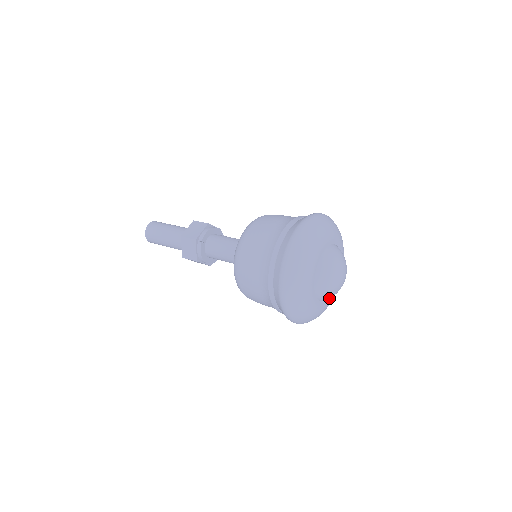
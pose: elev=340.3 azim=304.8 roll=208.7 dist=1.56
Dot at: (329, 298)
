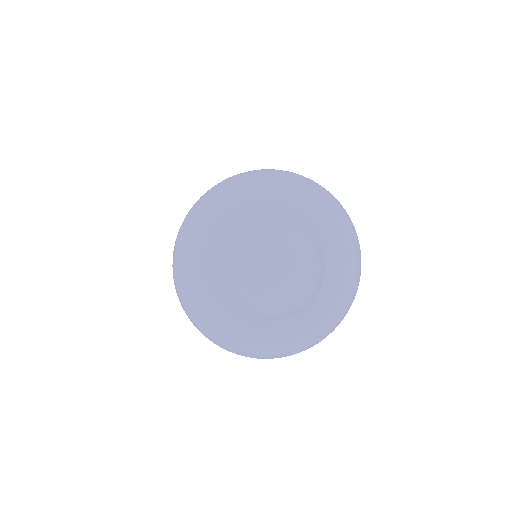
Dot at: (233, 285)
